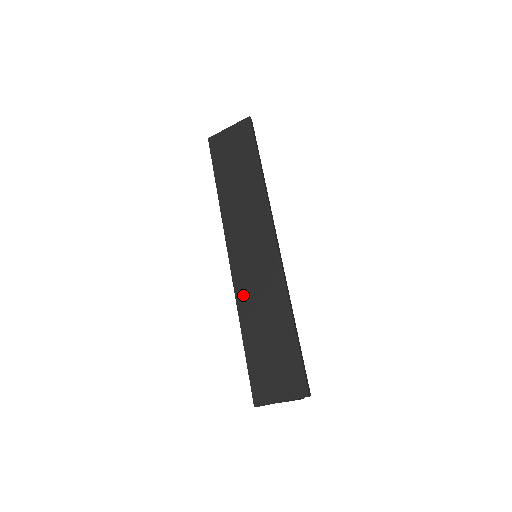
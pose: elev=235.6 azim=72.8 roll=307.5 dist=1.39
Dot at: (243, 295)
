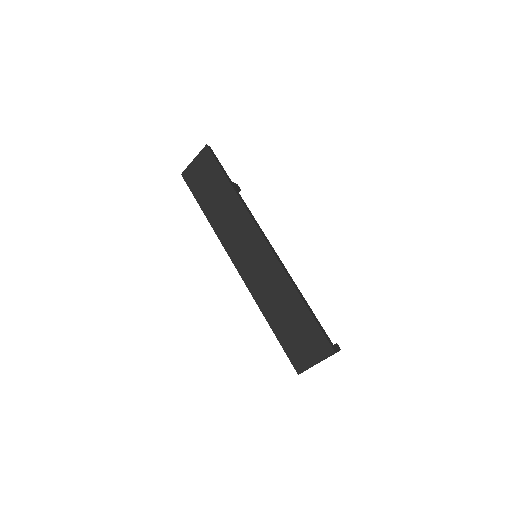
Dot at: (257, 292)
